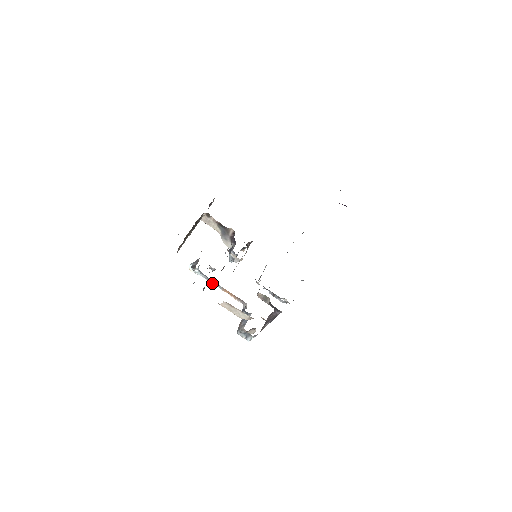
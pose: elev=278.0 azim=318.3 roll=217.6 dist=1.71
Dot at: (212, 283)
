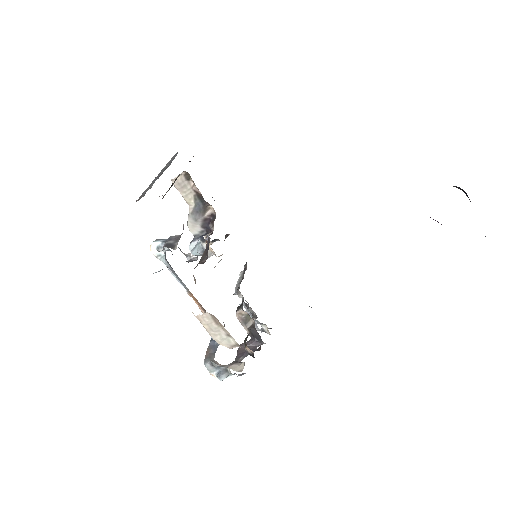
Dot at: (177, 279)
